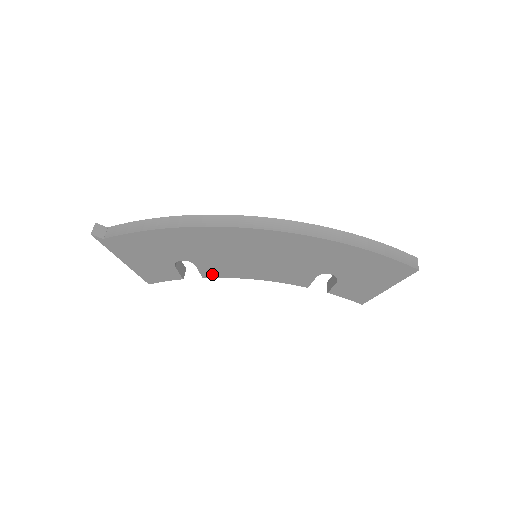
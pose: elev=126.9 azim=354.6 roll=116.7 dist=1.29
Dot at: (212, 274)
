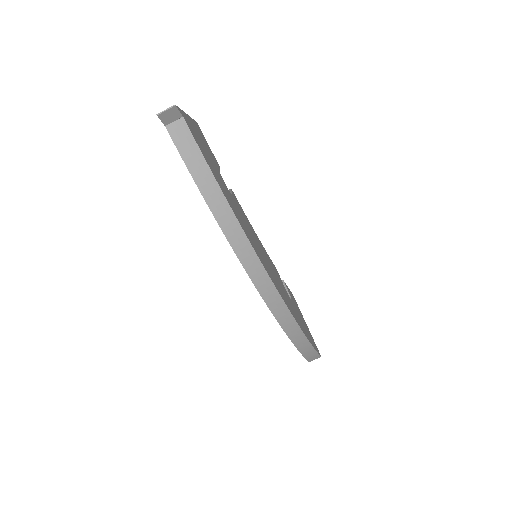
Dot at: occluded
